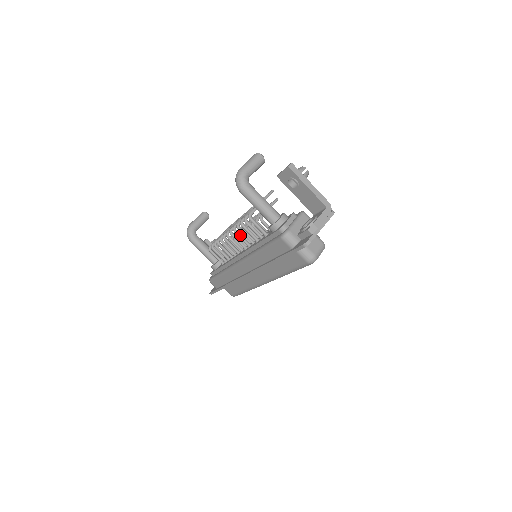
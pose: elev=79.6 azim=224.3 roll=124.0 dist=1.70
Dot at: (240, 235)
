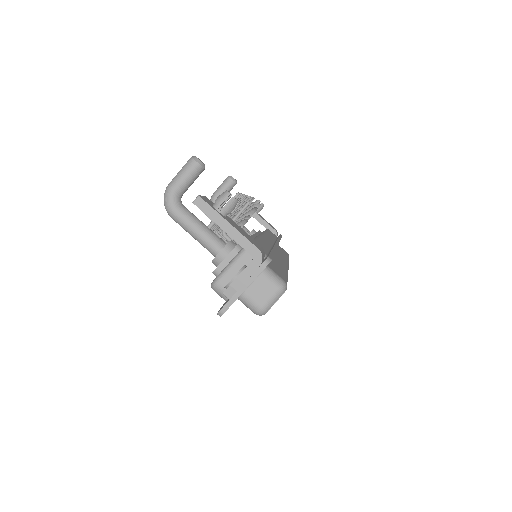
Dot at: occluded
